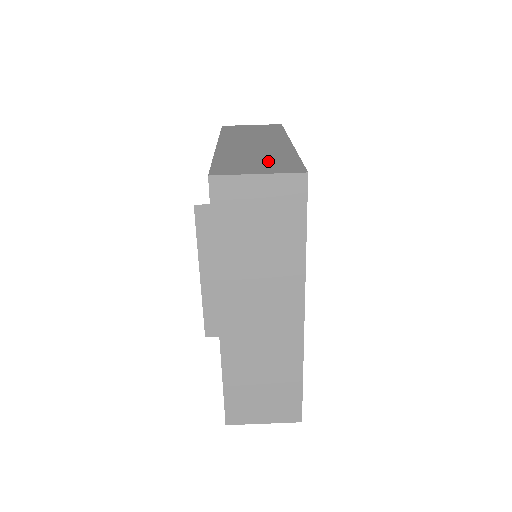
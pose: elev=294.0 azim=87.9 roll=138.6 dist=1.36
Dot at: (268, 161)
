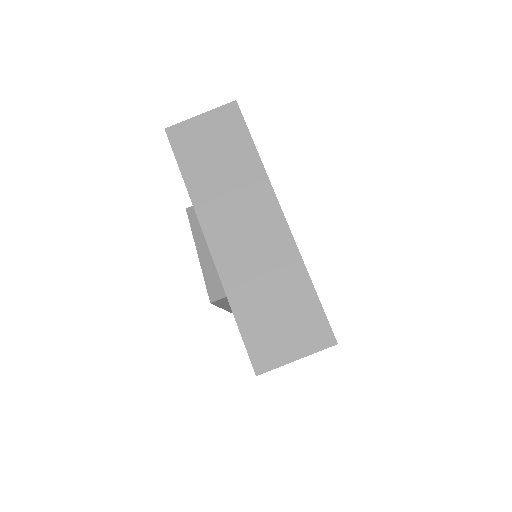
Dot at: (289, 311)
